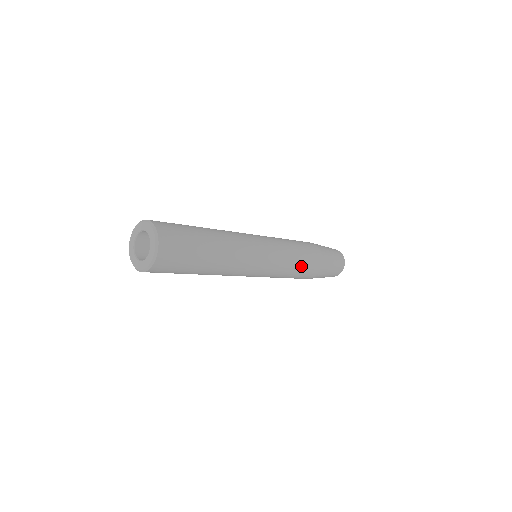
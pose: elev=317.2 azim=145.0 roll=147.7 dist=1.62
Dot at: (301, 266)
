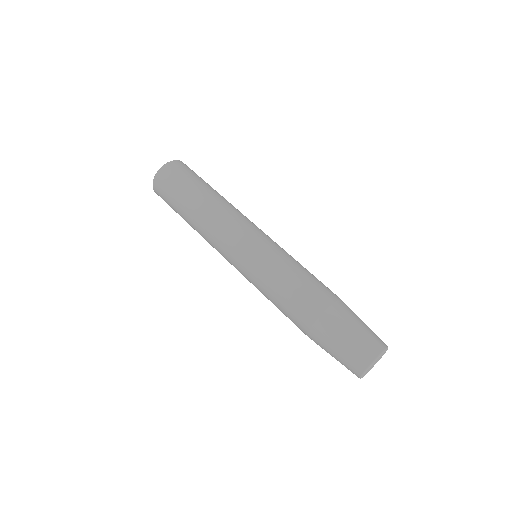
Dot at: (293, 283)
